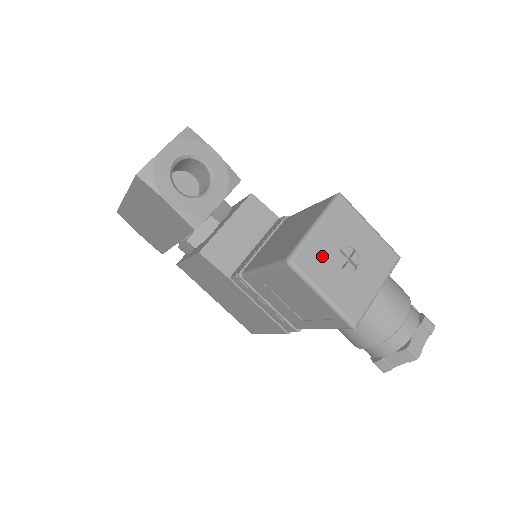
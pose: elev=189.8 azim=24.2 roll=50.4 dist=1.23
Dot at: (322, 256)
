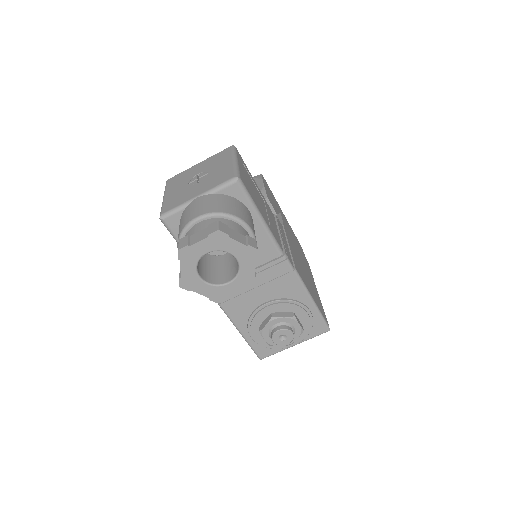
Dot at: (185, 177)
